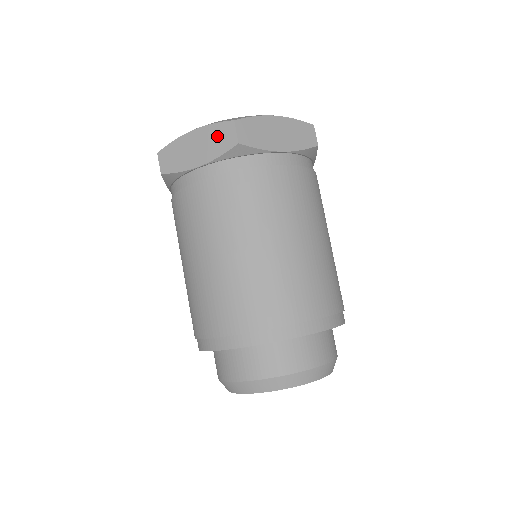
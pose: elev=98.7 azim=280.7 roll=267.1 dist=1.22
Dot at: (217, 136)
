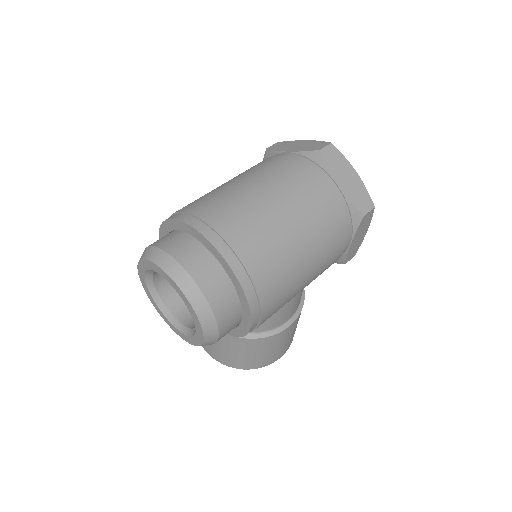
Dot at: (314, 145)
